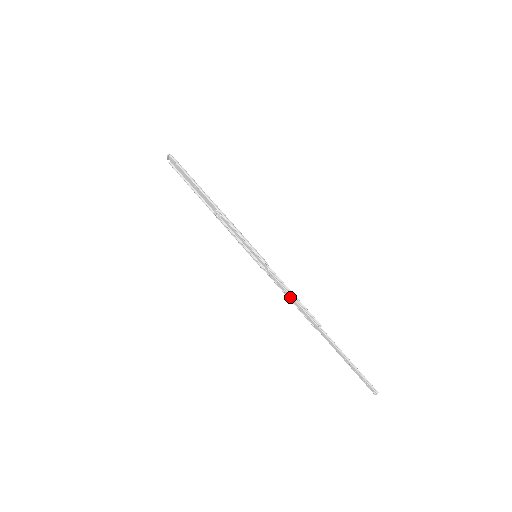
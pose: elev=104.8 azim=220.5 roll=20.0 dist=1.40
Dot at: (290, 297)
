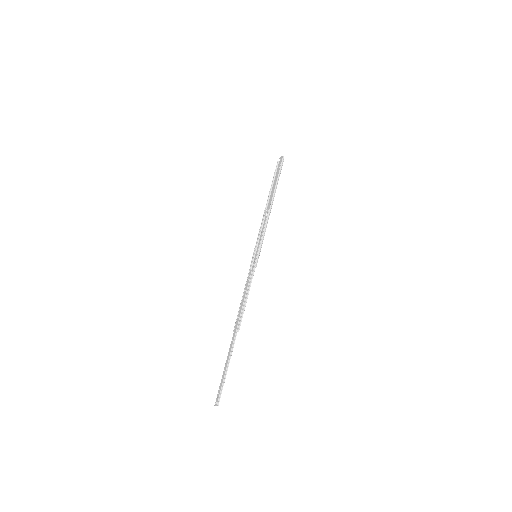
Dot at: (244, 297)
